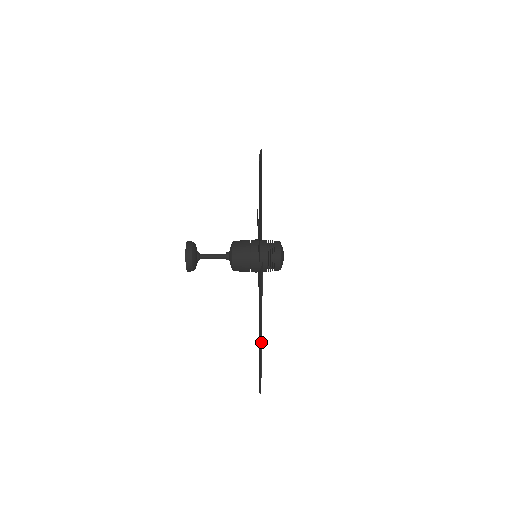
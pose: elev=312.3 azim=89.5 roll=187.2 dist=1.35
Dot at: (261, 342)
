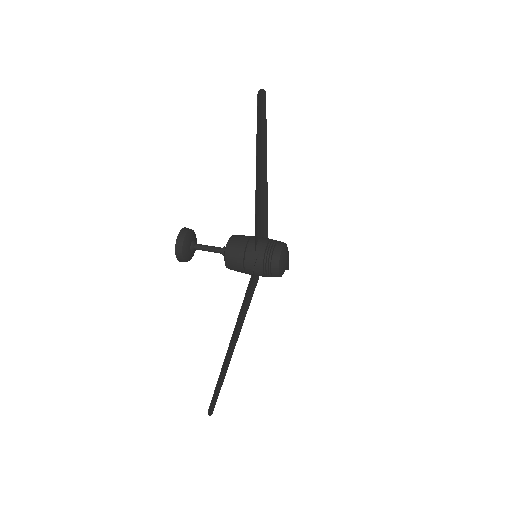
Dot at: (229, 343)
